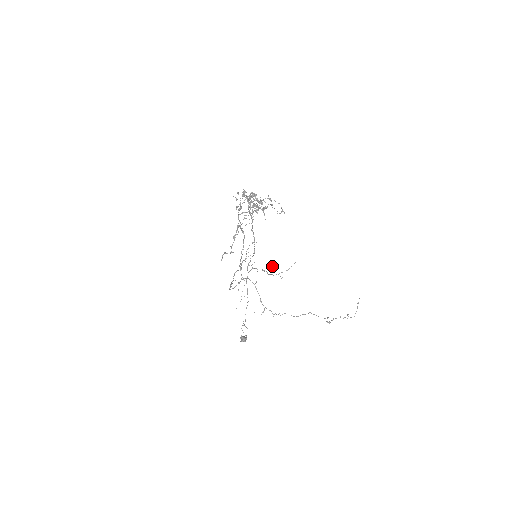
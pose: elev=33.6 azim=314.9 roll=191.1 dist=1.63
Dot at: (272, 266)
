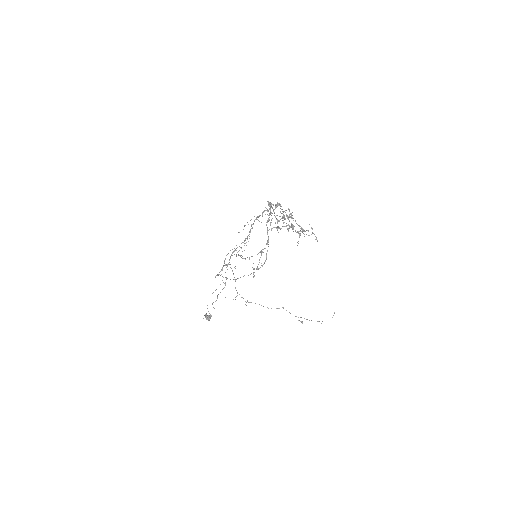
Dot at: occluded
